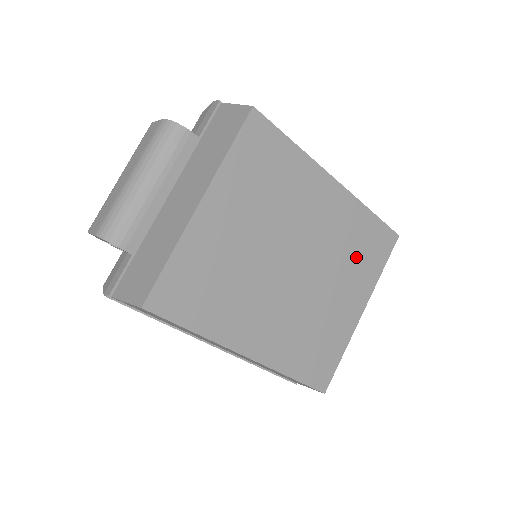
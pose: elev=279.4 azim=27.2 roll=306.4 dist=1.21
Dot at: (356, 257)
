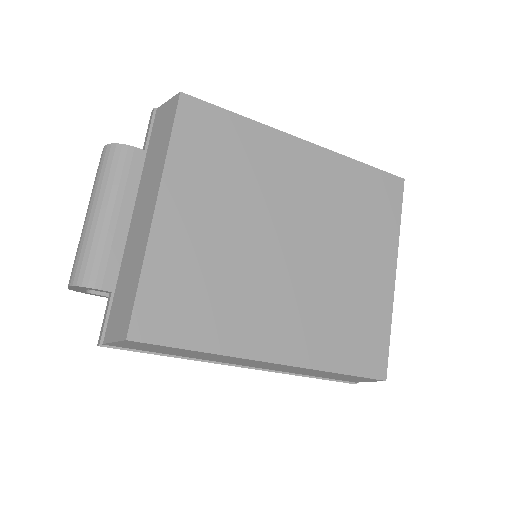
Dot at: (362, 216)
